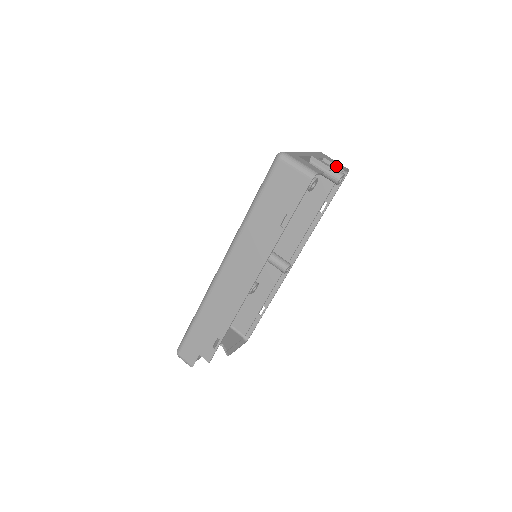
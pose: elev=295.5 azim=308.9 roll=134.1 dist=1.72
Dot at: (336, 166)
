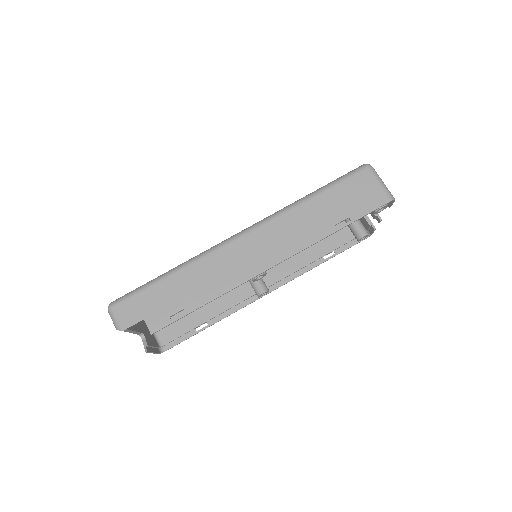
Dot at: (371, 222)
